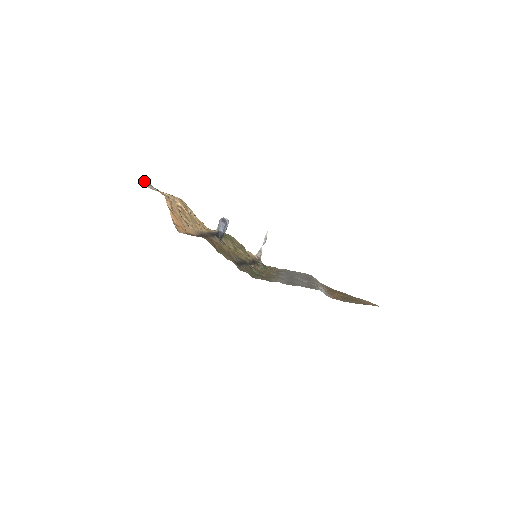
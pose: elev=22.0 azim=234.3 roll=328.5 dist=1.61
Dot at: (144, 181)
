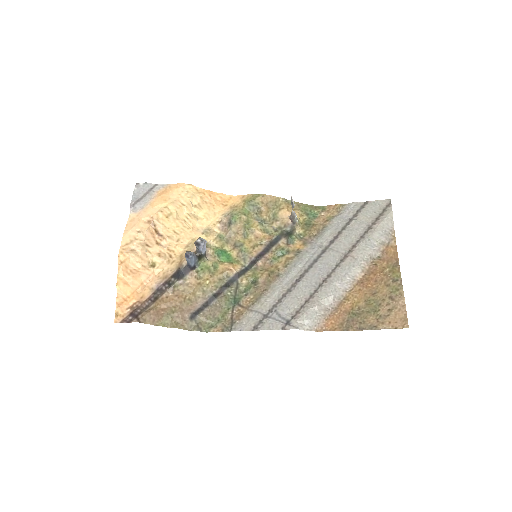
Dot at: (136, 190)
